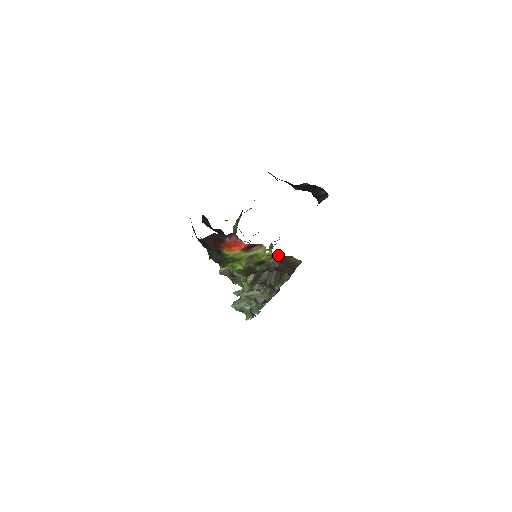
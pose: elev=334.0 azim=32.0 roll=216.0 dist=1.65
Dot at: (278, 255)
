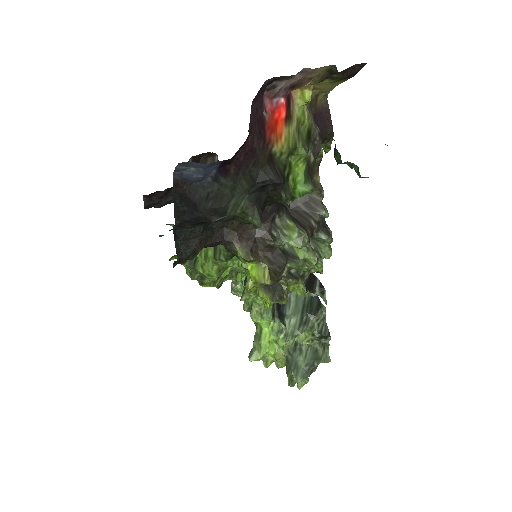
Dot at: (309, 104)
